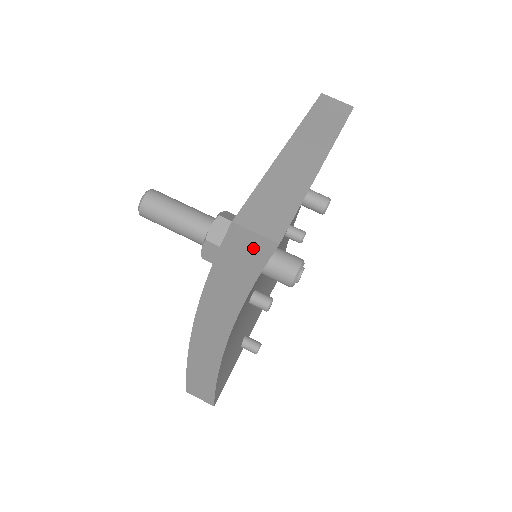
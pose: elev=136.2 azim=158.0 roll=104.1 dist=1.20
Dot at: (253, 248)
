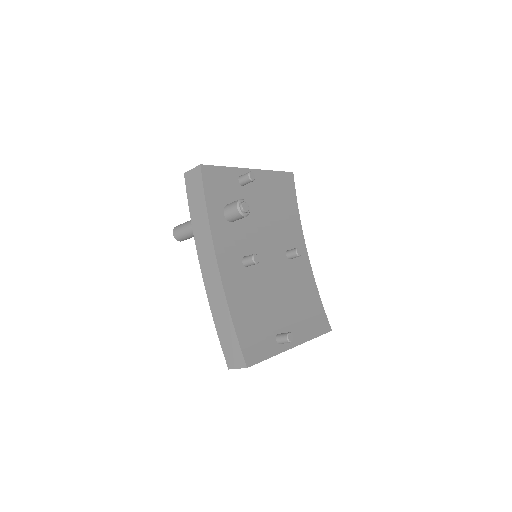
Dot at: (195, 179)
